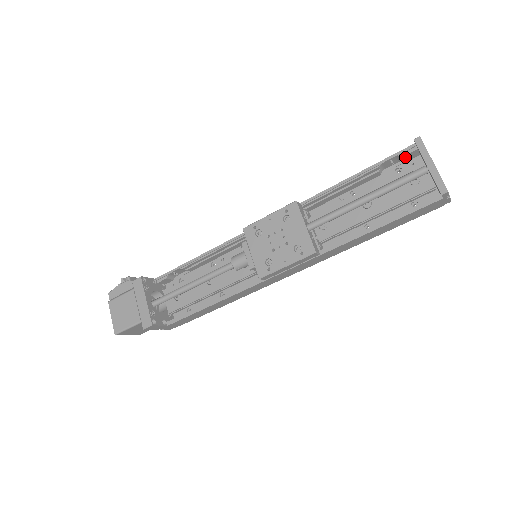
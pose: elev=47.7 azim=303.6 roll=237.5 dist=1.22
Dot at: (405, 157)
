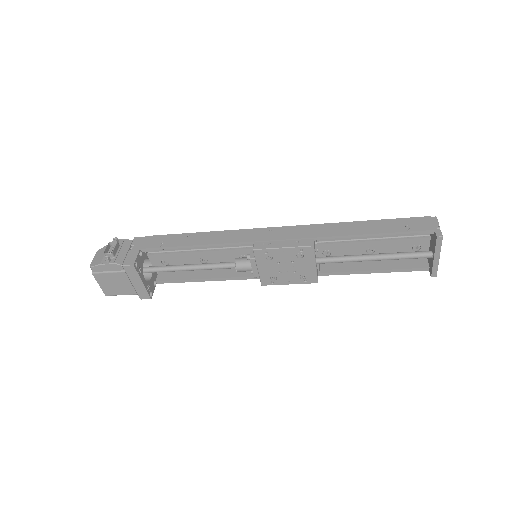
Dot at: (420, 231)
